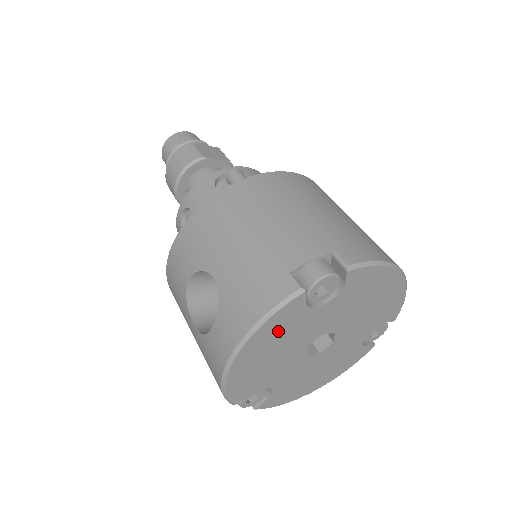
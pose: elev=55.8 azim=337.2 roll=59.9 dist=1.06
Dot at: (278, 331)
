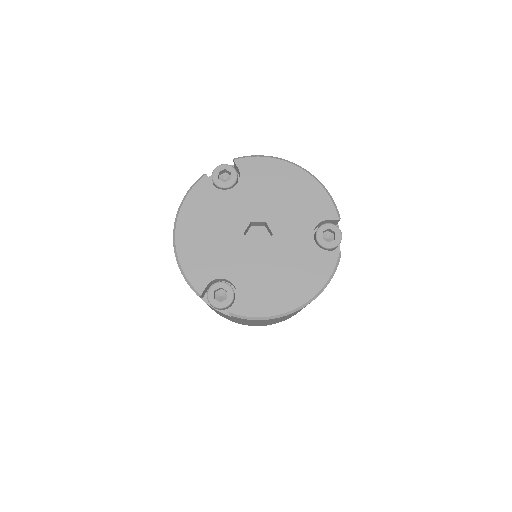
Dot at: (202, 209)
